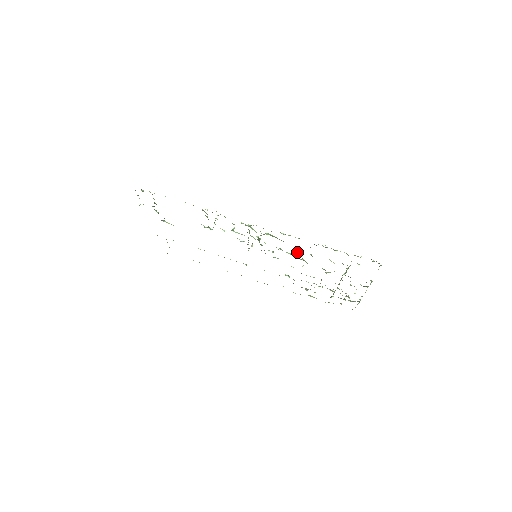
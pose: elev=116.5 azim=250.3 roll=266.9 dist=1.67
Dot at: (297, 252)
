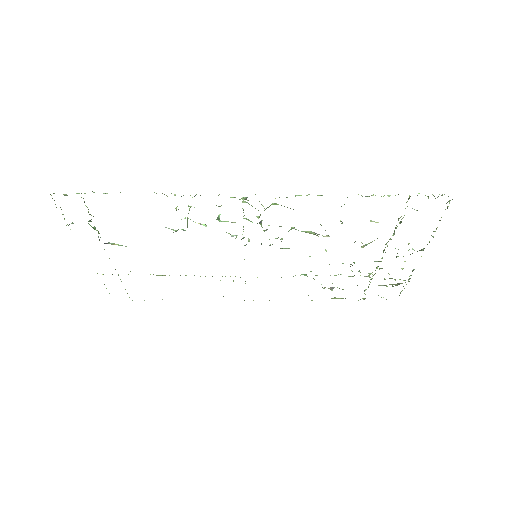
Dot at: (320, 224)
